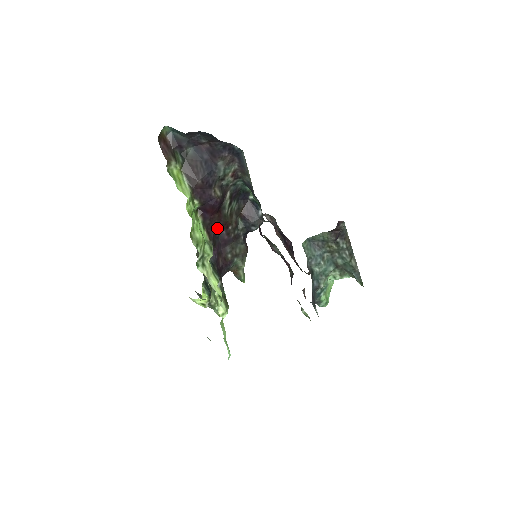
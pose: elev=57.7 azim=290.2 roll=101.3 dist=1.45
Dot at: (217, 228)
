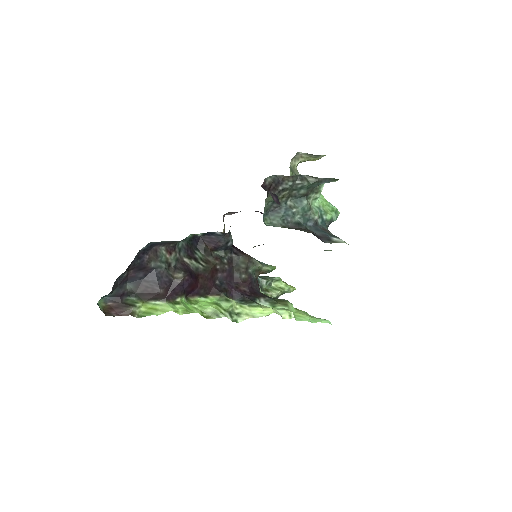
Dot at: (212, 282)
